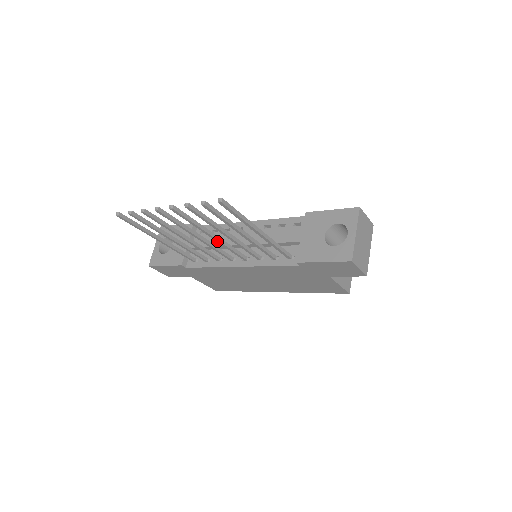
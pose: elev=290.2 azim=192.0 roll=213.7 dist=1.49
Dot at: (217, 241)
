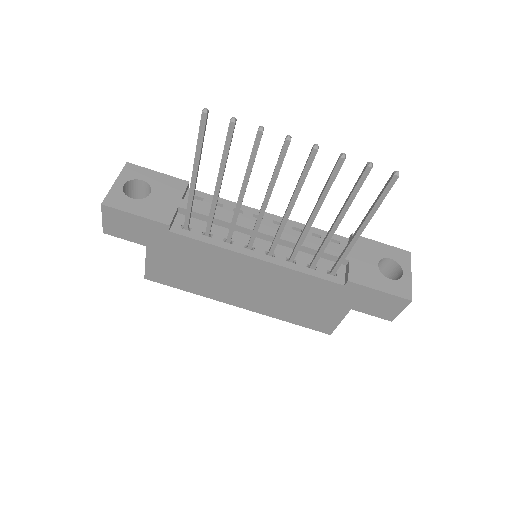
Dot at: (285, 217)
